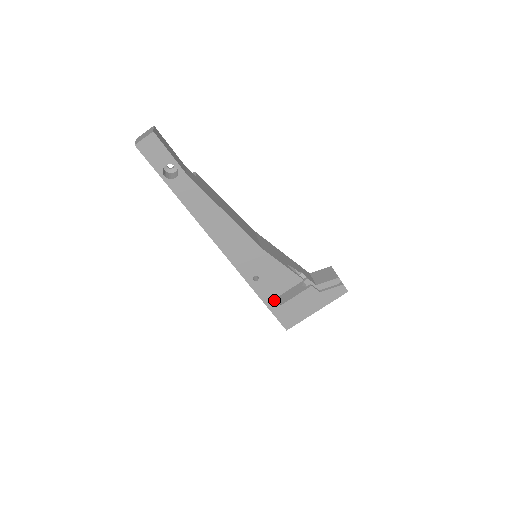
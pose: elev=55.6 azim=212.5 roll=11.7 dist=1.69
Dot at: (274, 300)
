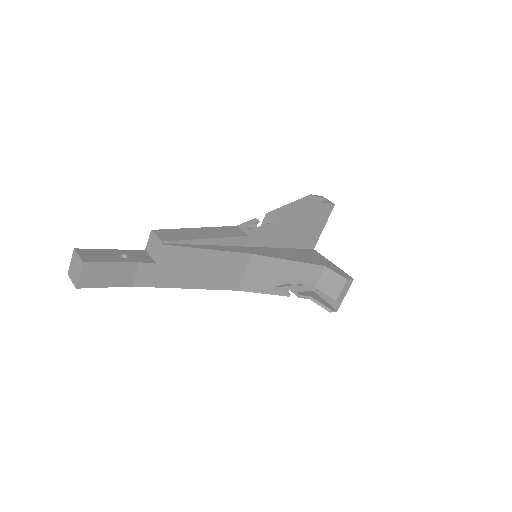
Dot at: occluded
